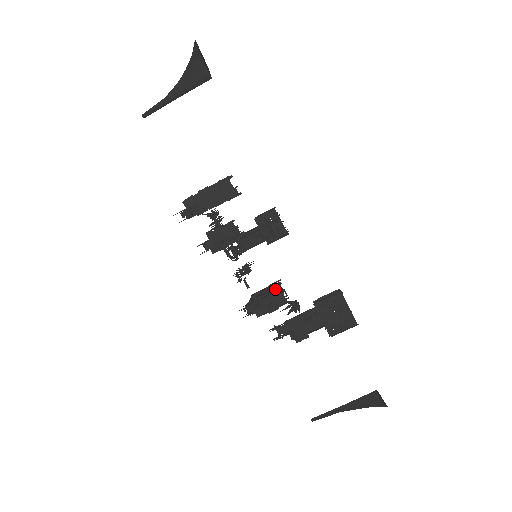
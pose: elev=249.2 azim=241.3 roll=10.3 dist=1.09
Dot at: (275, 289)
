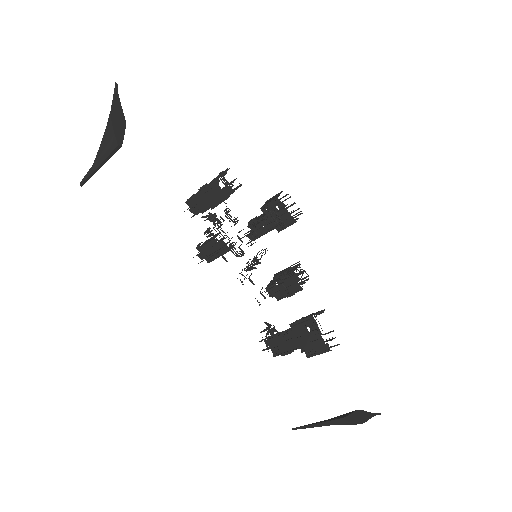
Dot at: (288, 277)
